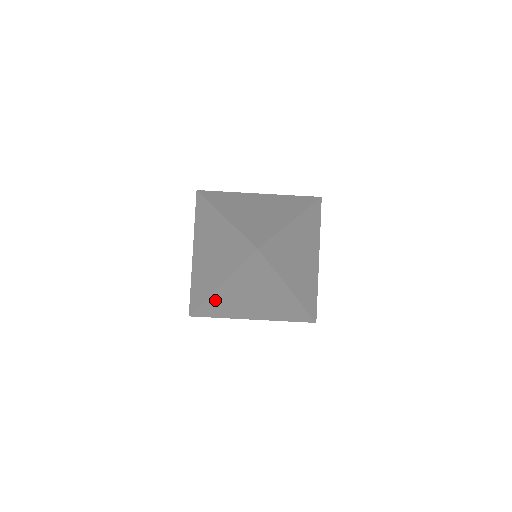
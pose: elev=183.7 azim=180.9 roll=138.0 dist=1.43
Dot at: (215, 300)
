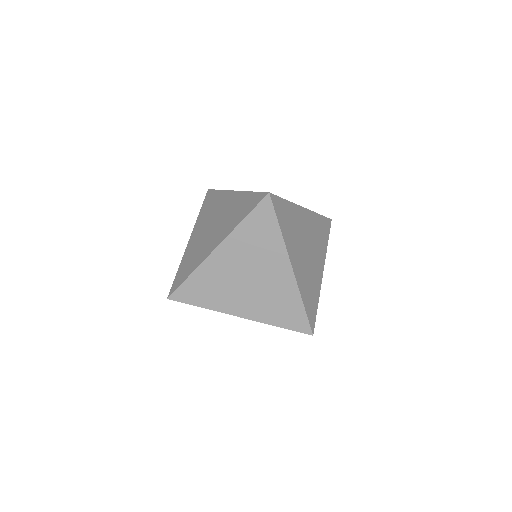
Dot at: (204, 273)
